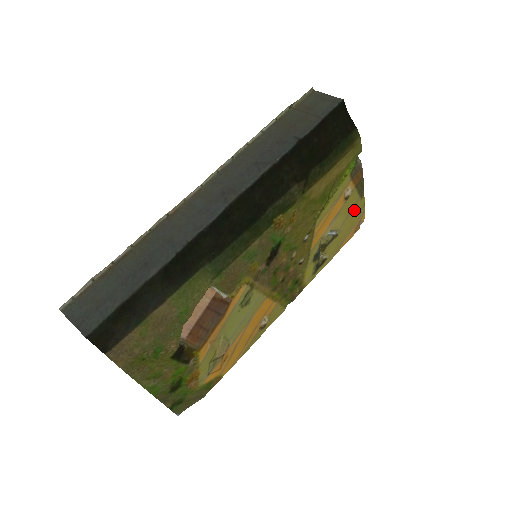
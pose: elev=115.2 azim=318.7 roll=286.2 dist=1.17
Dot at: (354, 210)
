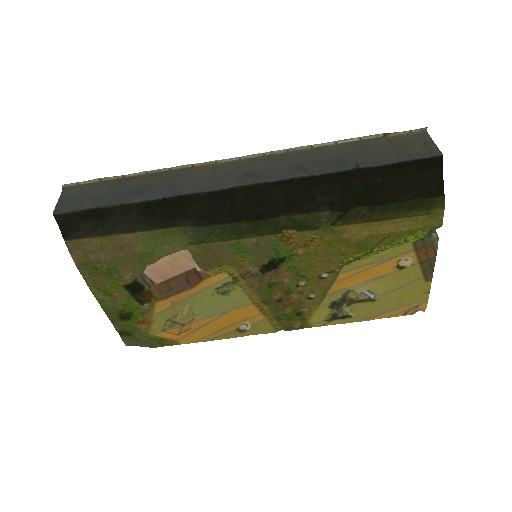
Dot at: (410, 288)
